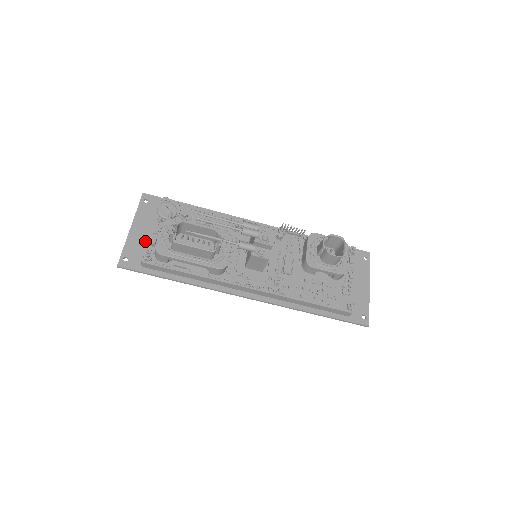
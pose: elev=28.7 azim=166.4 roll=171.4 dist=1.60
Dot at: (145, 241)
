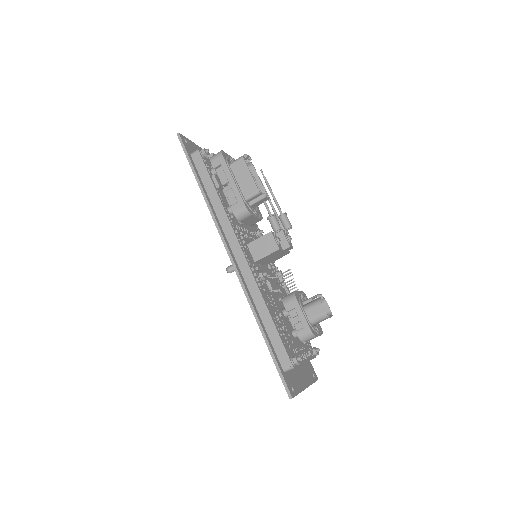
Dot at: occluded
